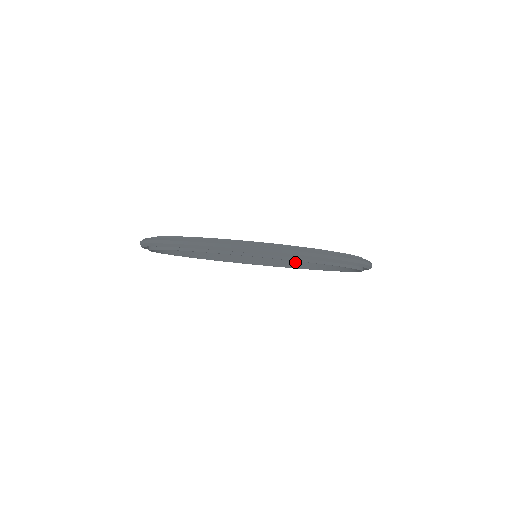
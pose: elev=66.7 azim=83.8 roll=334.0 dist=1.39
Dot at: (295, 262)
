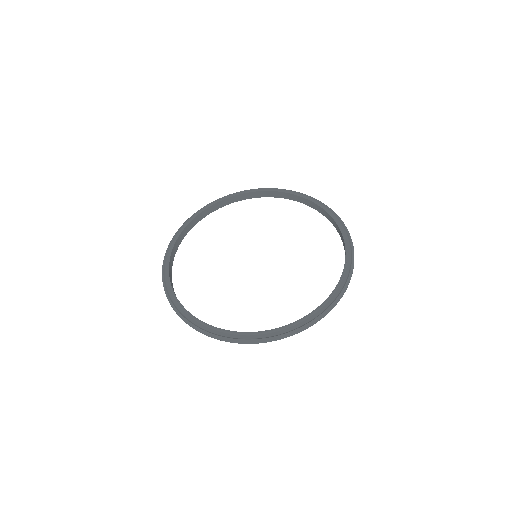
Dot at: (296, 197)
